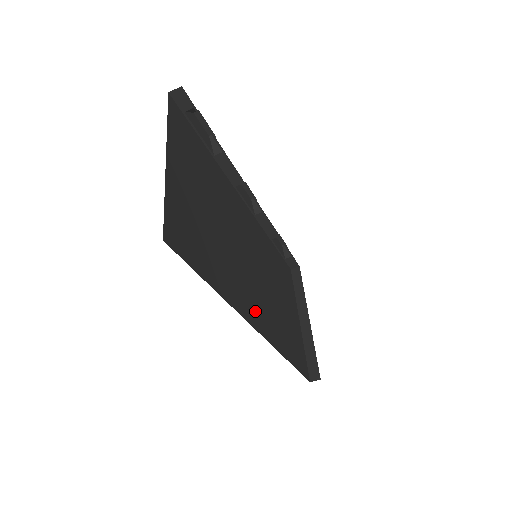
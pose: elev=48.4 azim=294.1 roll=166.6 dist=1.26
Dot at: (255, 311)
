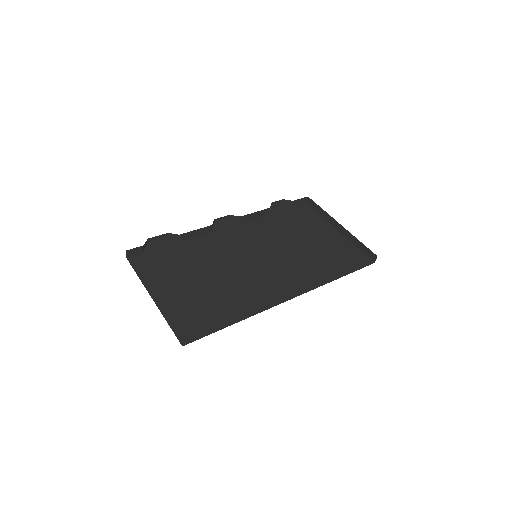
Dot at: (281, 289)
